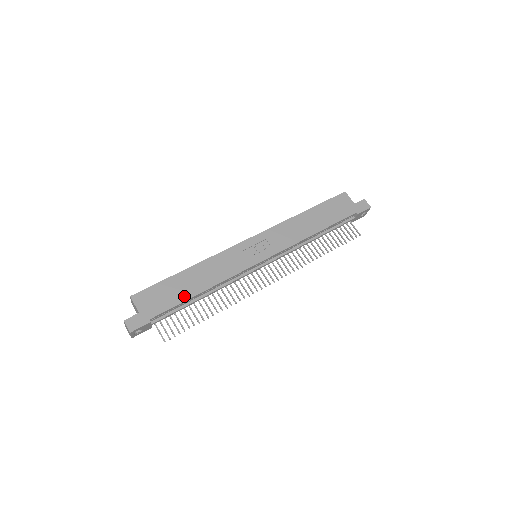
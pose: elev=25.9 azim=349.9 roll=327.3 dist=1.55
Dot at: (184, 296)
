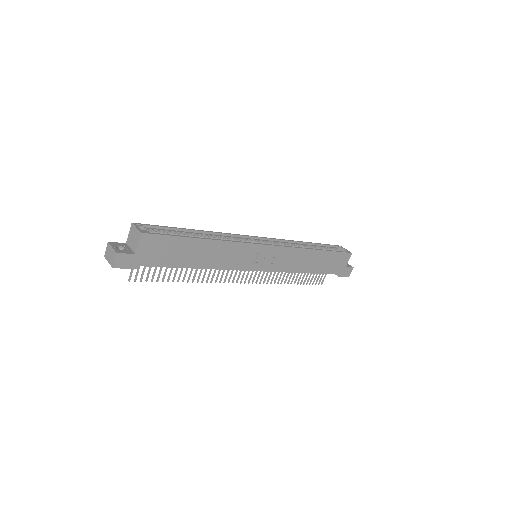
Dot at: (182, 263)
